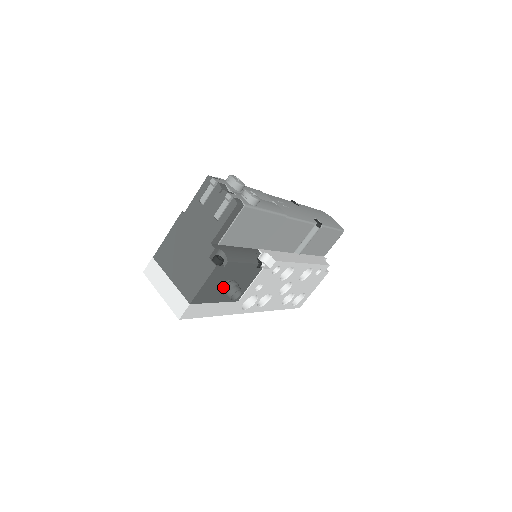
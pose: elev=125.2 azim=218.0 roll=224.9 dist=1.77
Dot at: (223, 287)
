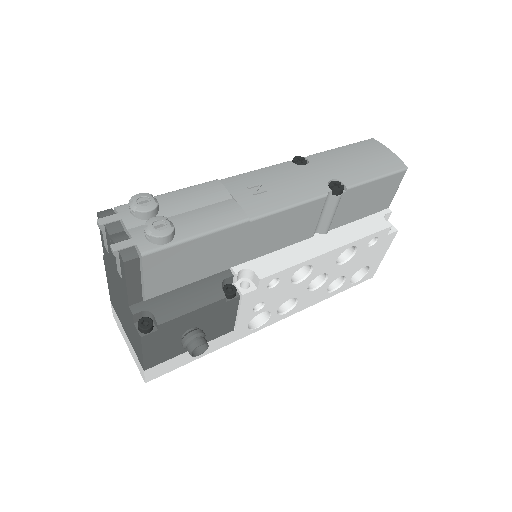
Dot at: occluded
